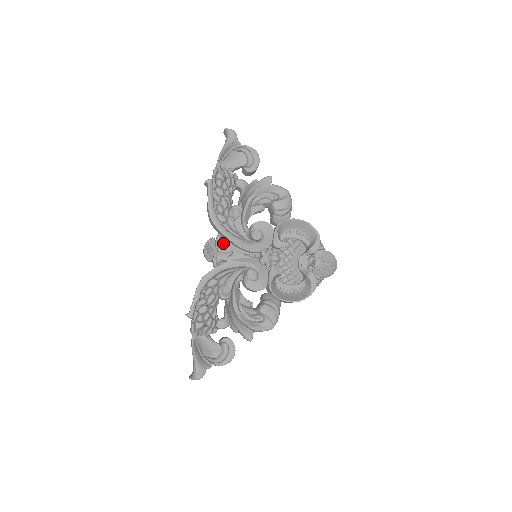
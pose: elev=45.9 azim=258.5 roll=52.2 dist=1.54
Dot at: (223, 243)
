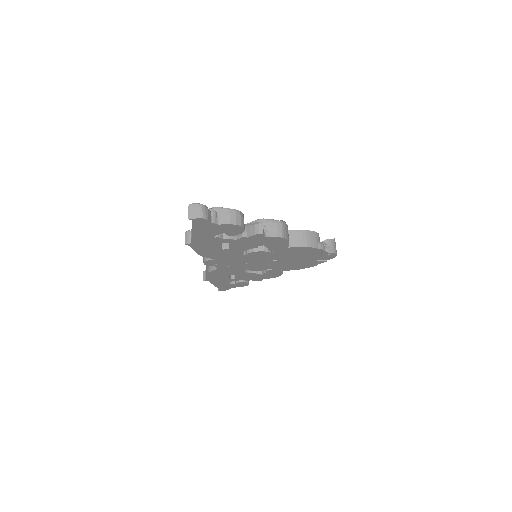
Dot at: occluded
